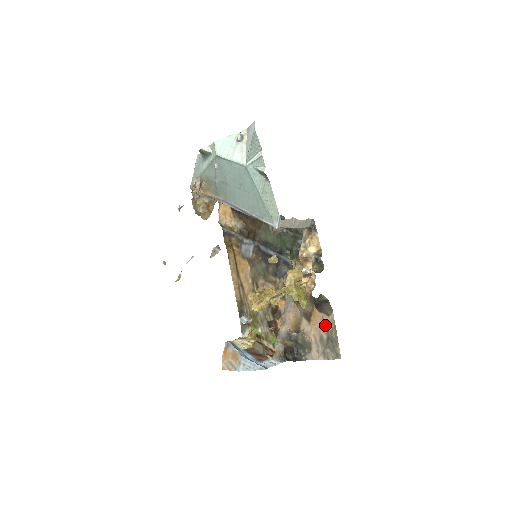
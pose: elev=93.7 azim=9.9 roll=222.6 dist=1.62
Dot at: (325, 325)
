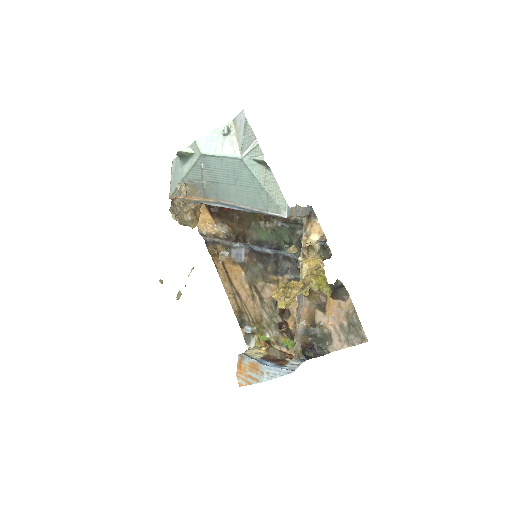
Dot at: (343, 311)
